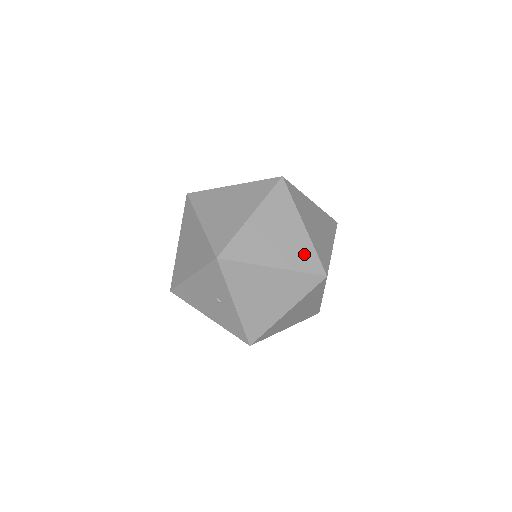
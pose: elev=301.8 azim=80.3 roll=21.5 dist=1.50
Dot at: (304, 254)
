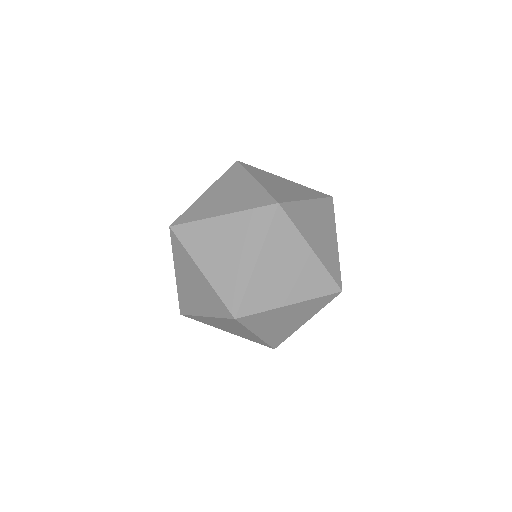
Dot at: (234, 284)
